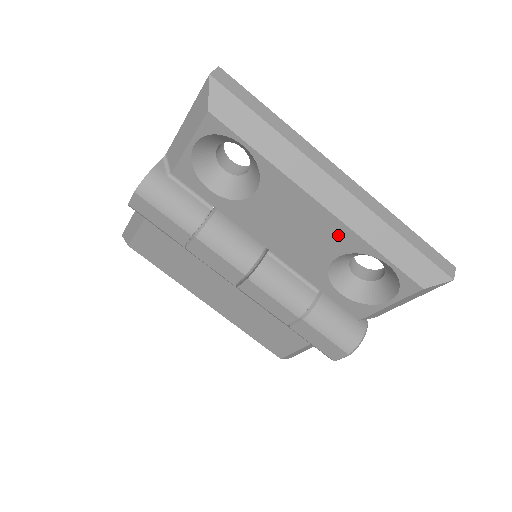
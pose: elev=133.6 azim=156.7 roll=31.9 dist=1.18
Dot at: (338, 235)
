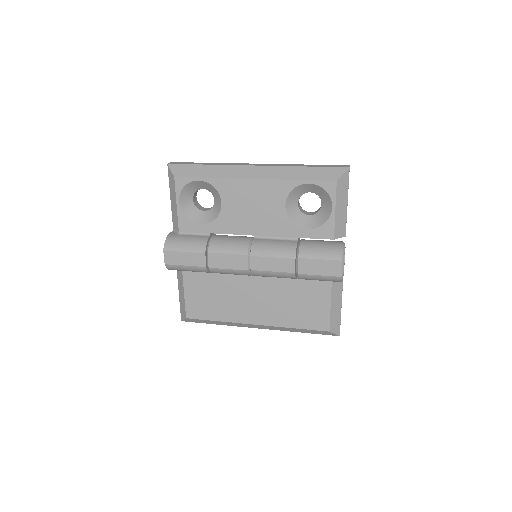
Dot at: (274, 189)
